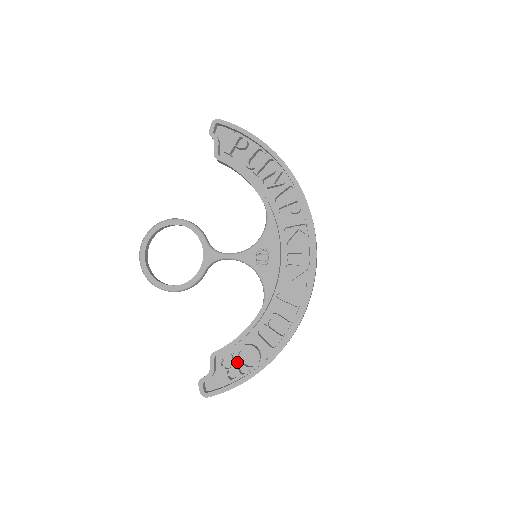
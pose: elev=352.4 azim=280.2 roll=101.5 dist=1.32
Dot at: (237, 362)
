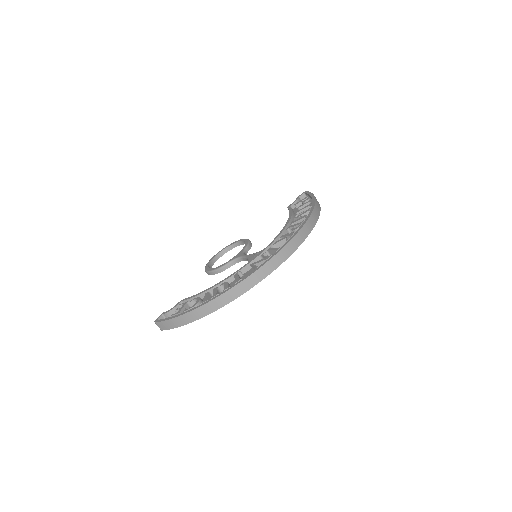
Dot at: occluded
